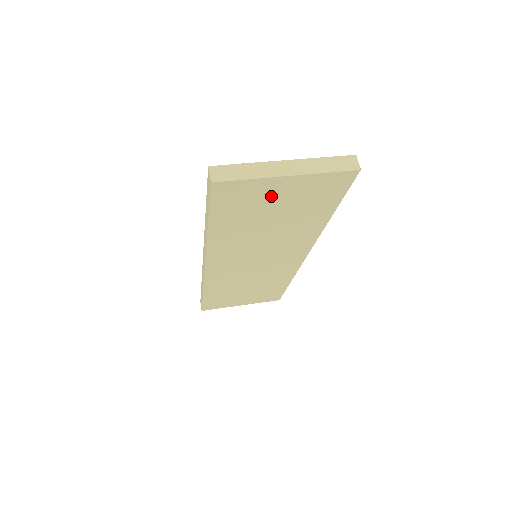
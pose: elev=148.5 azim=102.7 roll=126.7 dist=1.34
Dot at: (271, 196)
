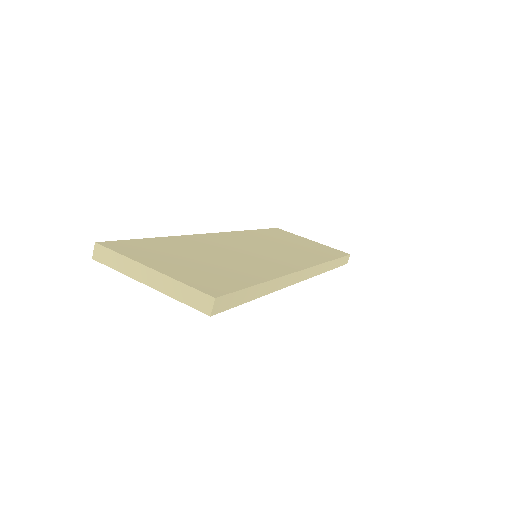
Dot at: occluded
